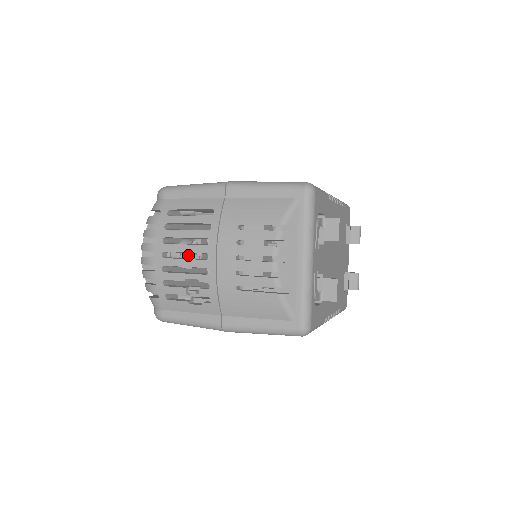
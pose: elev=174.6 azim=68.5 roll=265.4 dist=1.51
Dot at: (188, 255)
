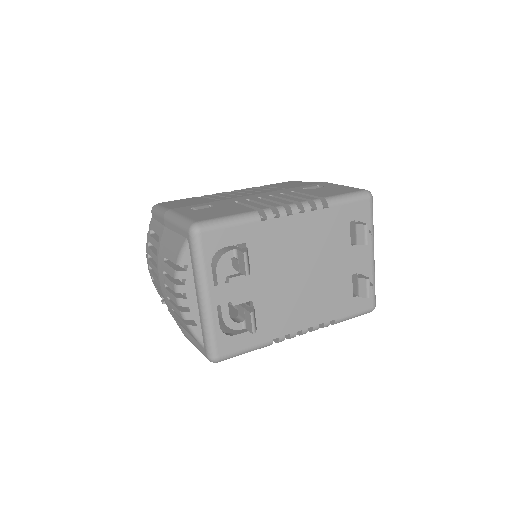
Dot at: occluded
